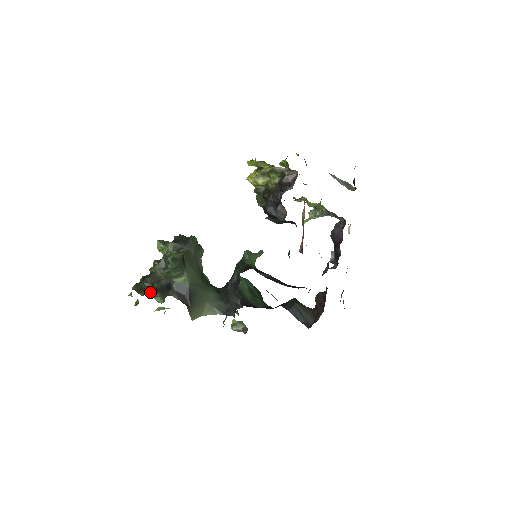
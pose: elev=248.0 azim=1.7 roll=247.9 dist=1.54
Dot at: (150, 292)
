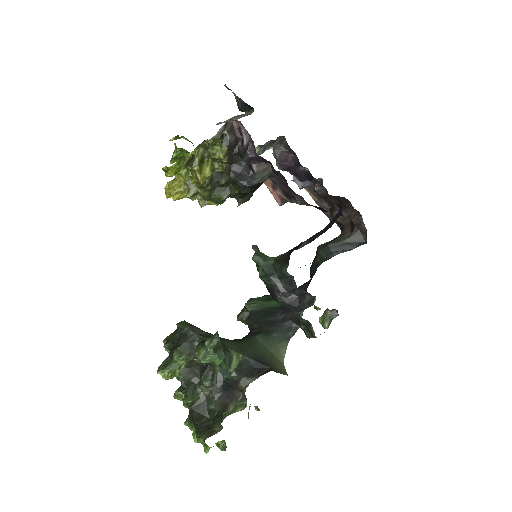
Dot at: (224, 415)
